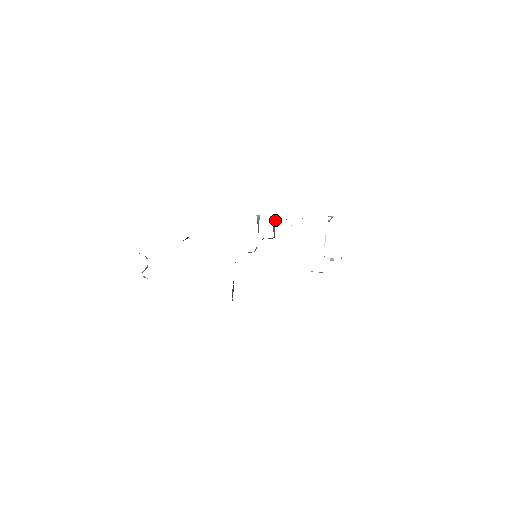
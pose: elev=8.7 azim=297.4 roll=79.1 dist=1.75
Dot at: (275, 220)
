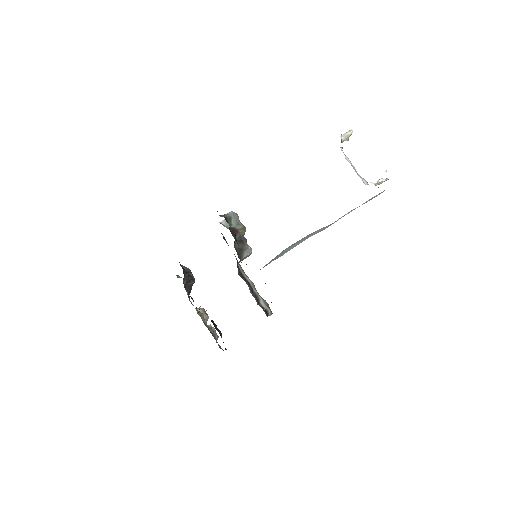
Dot at: (232, 215)
